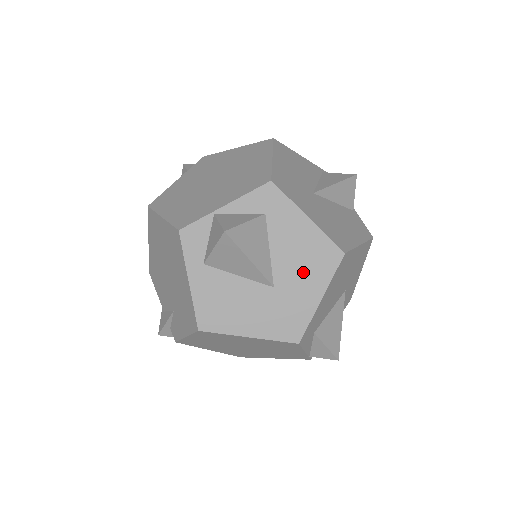
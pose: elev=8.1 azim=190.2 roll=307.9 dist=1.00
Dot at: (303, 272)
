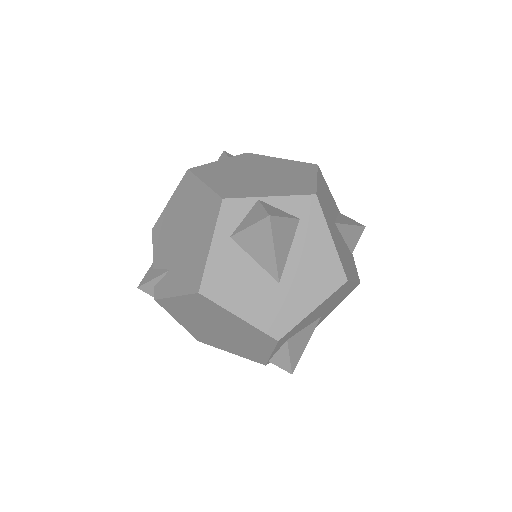
Dot at: (308, 281)
